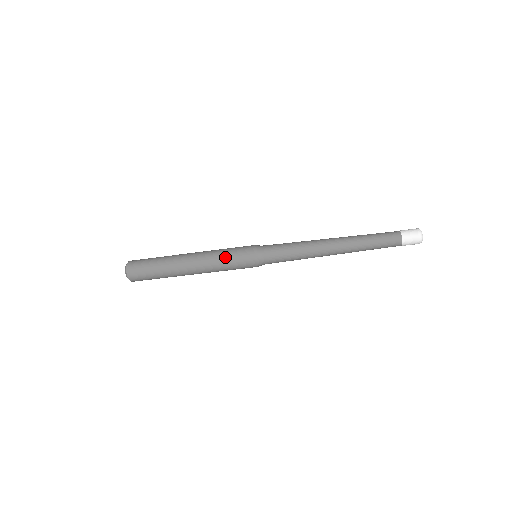
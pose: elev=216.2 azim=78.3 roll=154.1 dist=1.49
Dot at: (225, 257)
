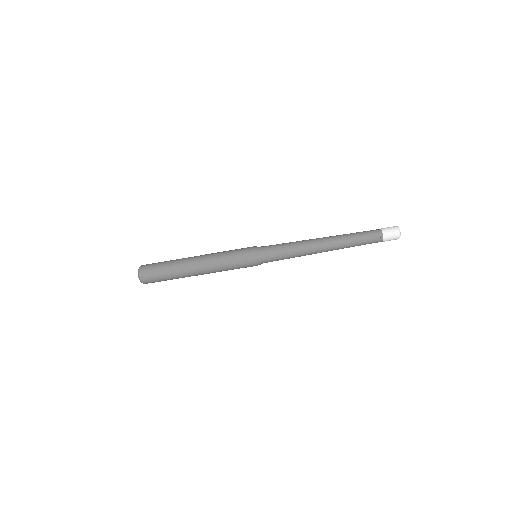
Dot at: (229, 253)
